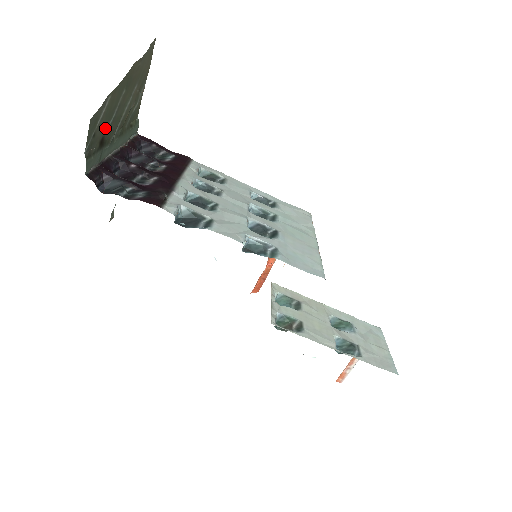
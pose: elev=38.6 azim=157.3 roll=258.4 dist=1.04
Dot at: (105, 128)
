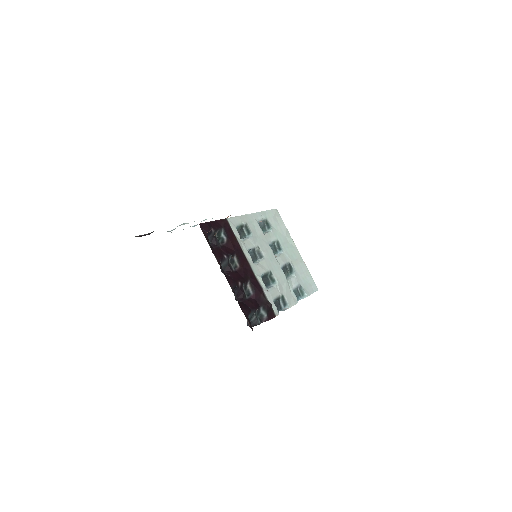
Dot at: occluded
